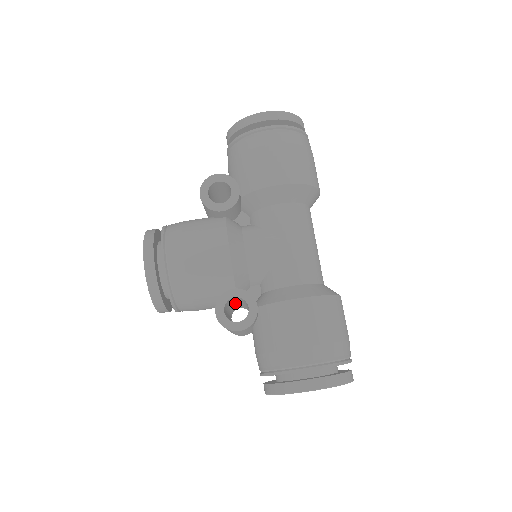
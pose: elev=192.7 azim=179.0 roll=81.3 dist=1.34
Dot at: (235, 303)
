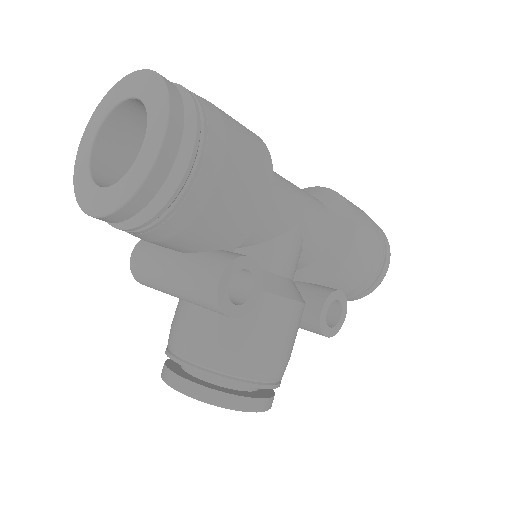
Dot at: occluded
